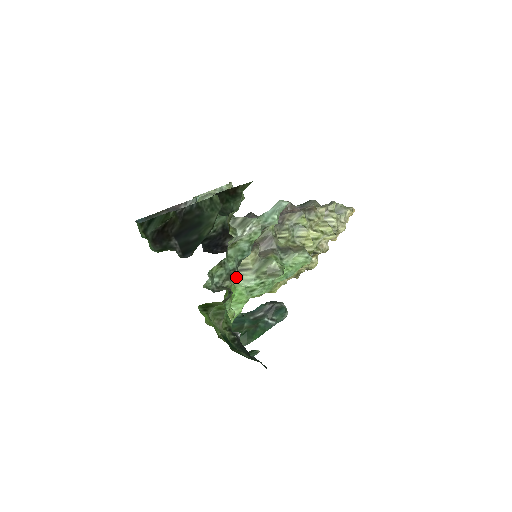
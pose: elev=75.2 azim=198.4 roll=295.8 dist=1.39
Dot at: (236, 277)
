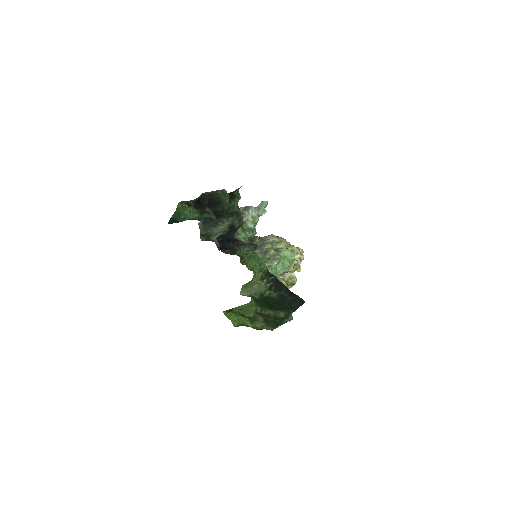
Dot at: (254, 243)
